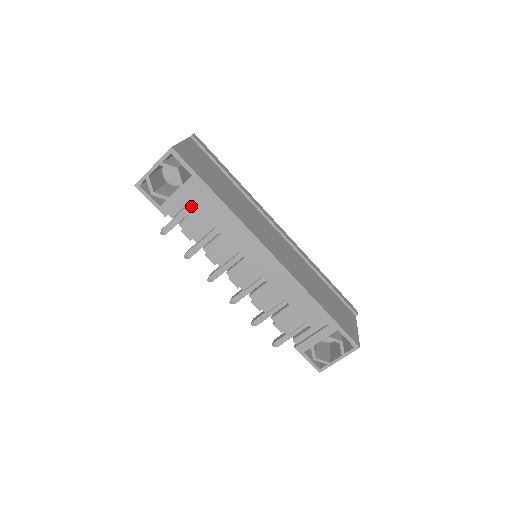
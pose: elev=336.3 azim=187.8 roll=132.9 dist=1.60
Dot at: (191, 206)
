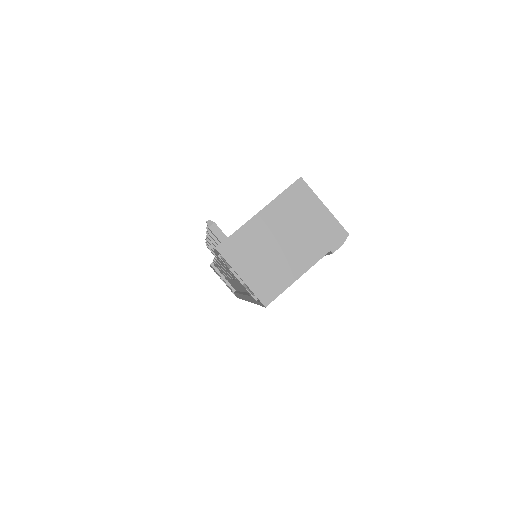
Dot at: occluded
